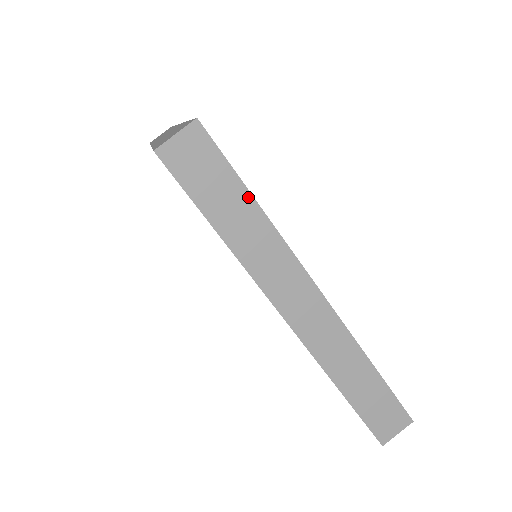
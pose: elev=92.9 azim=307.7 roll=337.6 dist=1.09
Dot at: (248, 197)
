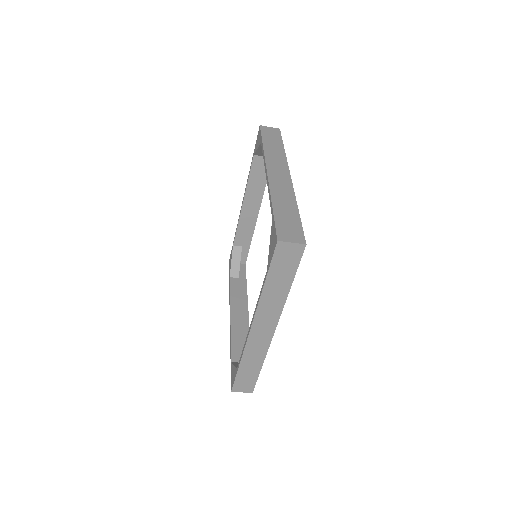
Dot at: occluded
